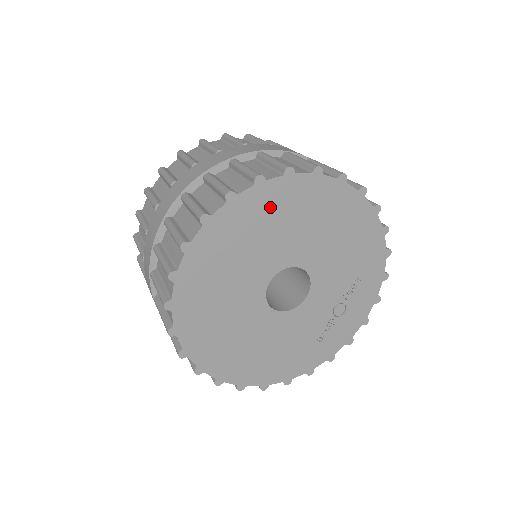
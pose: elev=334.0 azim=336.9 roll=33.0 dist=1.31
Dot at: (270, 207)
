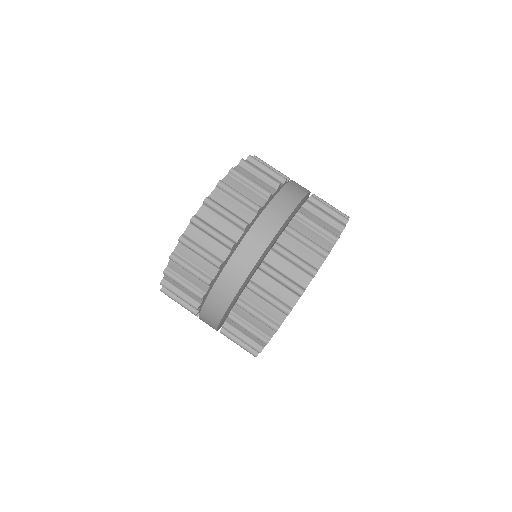
Dot at: occluded
